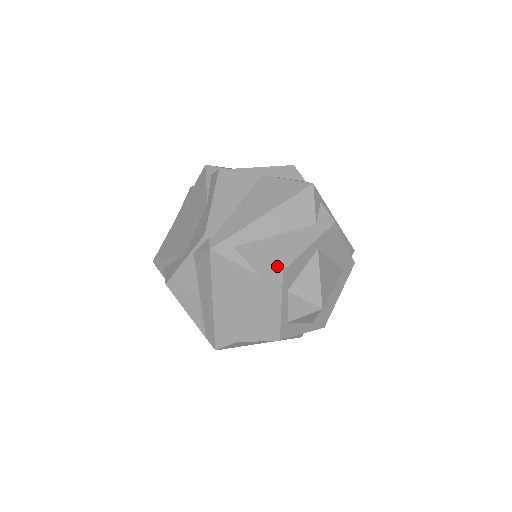
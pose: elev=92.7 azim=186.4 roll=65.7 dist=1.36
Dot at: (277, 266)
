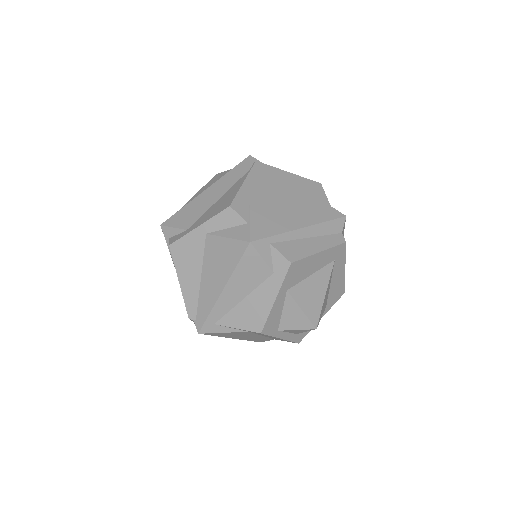
Dot at: (254, 331)
